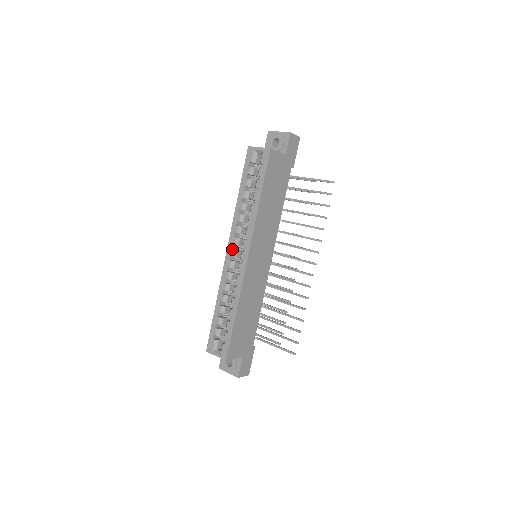
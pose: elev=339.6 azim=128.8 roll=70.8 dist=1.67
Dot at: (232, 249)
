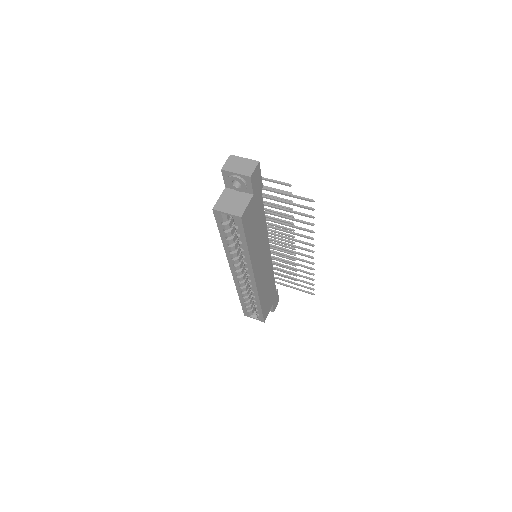
Dot at: (236, 273)
